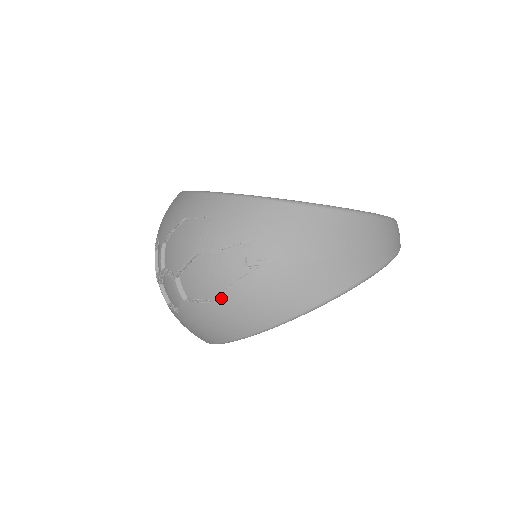
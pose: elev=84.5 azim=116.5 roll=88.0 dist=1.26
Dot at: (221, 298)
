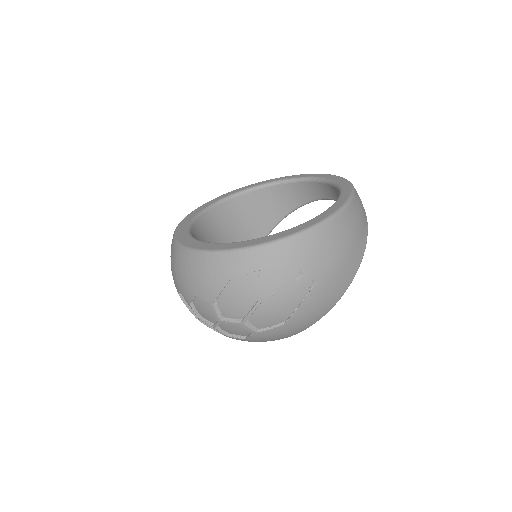
Dot at: (292, 318)
